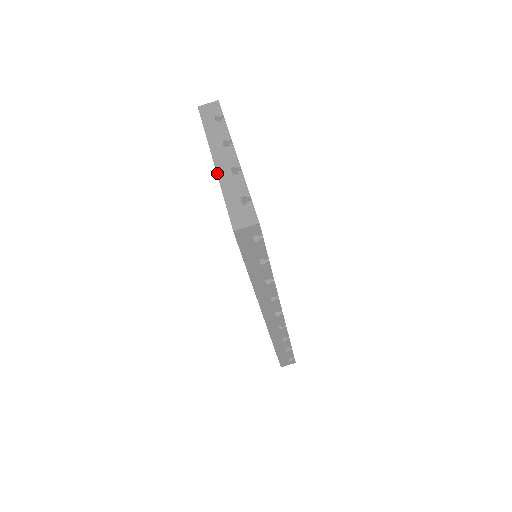
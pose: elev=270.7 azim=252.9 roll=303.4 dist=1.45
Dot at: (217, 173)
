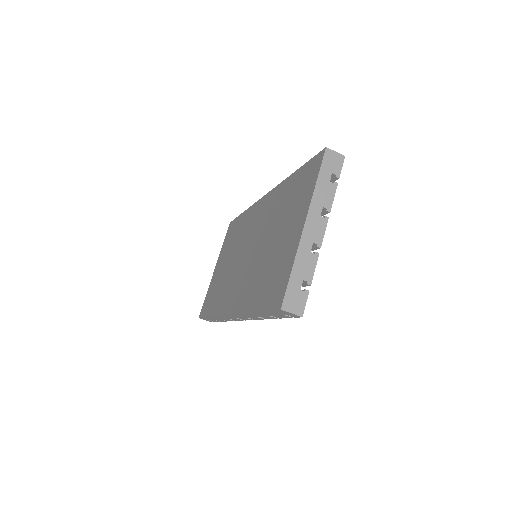
Dot at: (301, 239)
